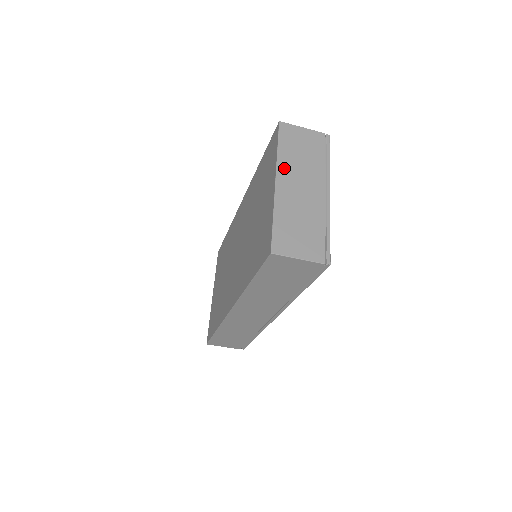
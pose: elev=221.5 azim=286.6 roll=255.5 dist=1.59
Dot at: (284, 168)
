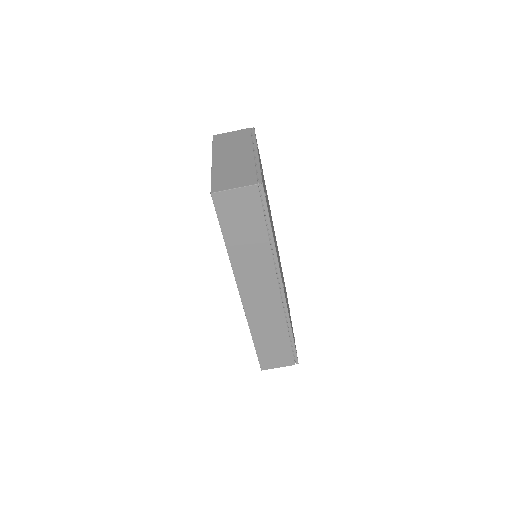
Dot at: (218, 153)
